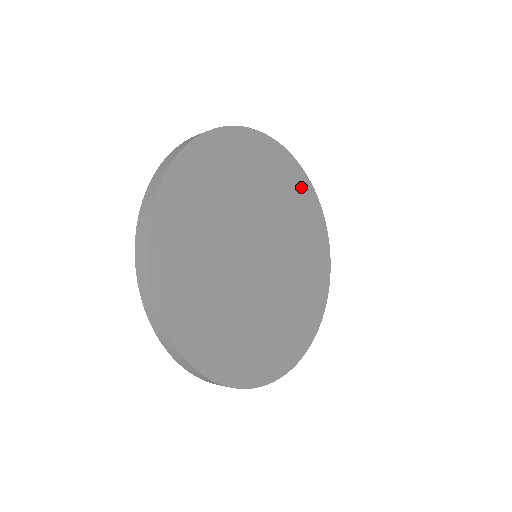
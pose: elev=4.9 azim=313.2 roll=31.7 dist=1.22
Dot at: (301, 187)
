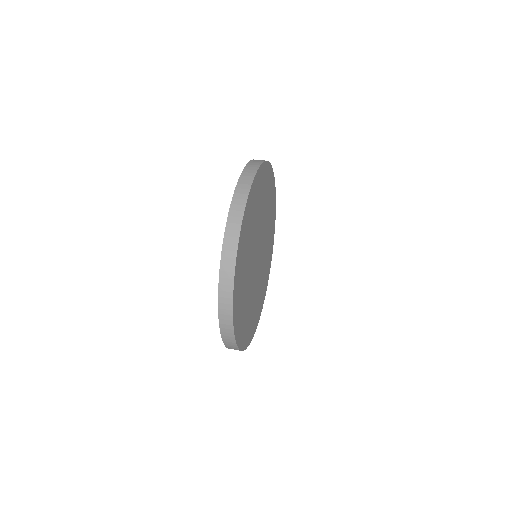
Dot at: (264, 176)
